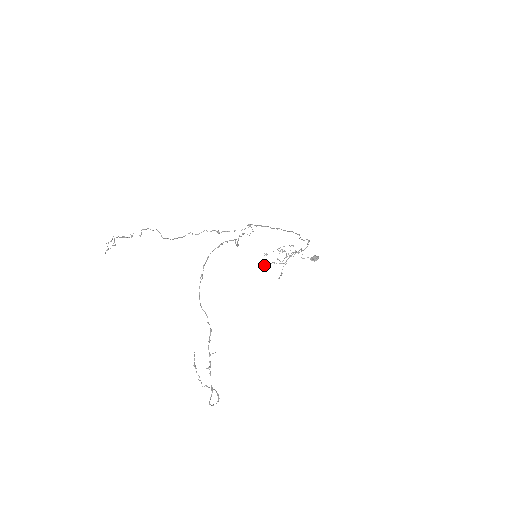
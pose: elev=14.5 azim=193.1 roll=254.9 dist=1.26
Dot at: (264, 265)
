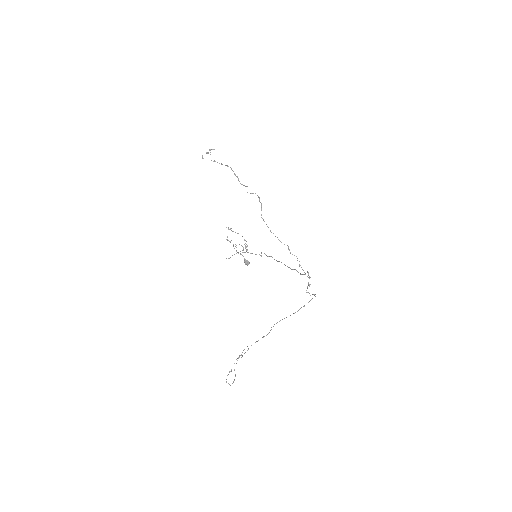
Dot at: (227, 239)
